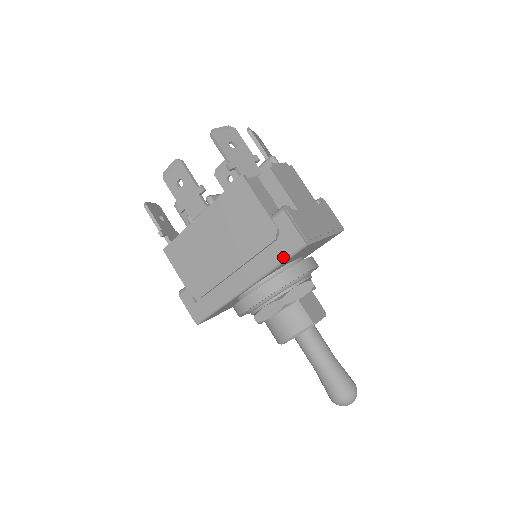
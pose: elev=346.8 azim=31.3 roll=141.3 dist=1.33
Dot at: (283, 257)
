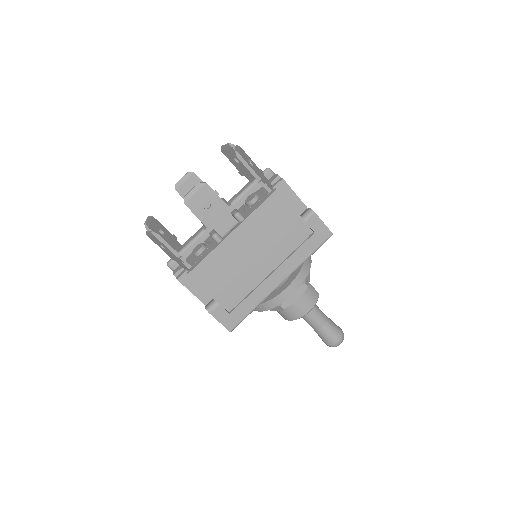
Dot at: (315, 249)
